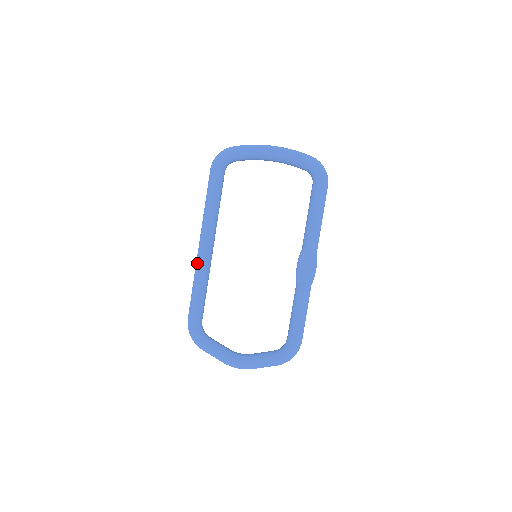
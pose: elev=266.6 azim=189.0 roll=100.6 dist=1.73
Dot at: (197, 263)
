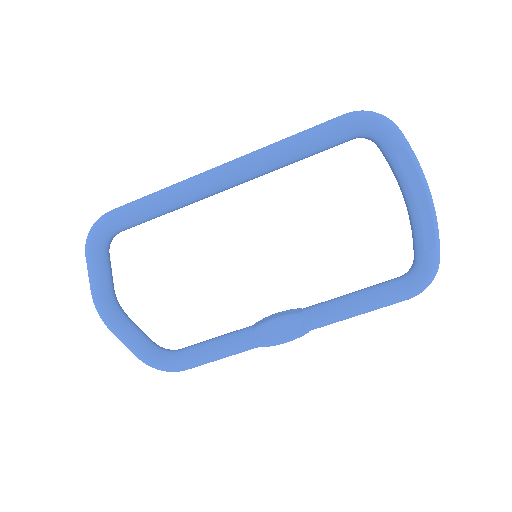
Dot at: (193, 181)
